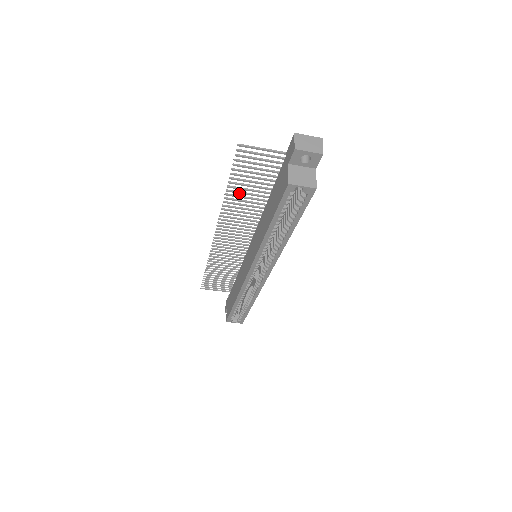
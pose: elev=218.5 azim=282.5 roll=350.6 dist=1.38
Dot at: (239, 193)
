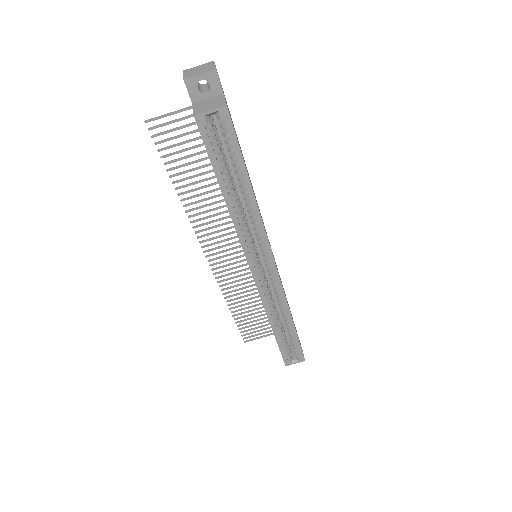
Dot at: (190, 185)
